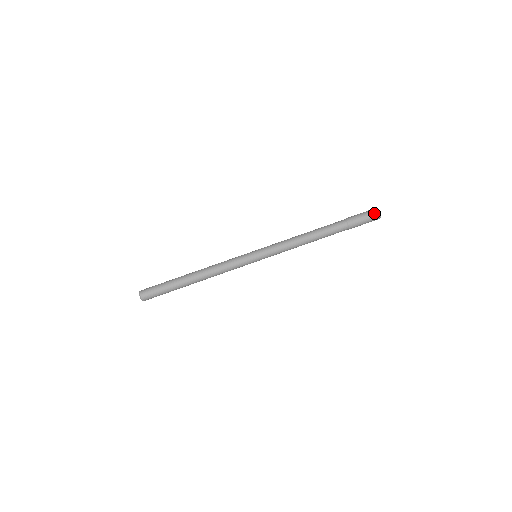
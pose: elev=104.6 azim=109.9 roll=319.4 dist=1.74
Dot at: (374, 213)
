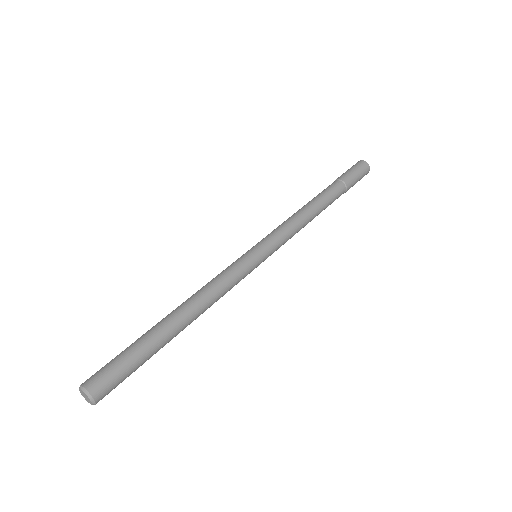
Dot at: (356, 164)
